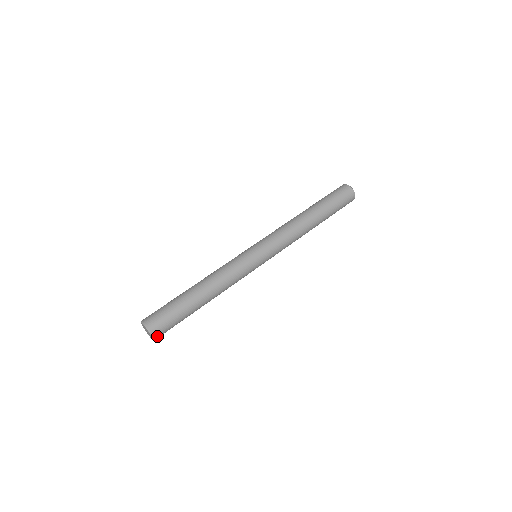
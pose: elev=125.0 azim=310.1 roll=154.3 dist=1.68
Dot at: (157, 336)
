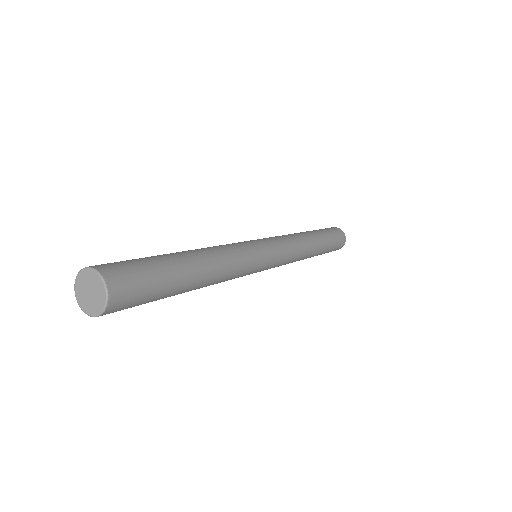
Dot at: (109, 311)
